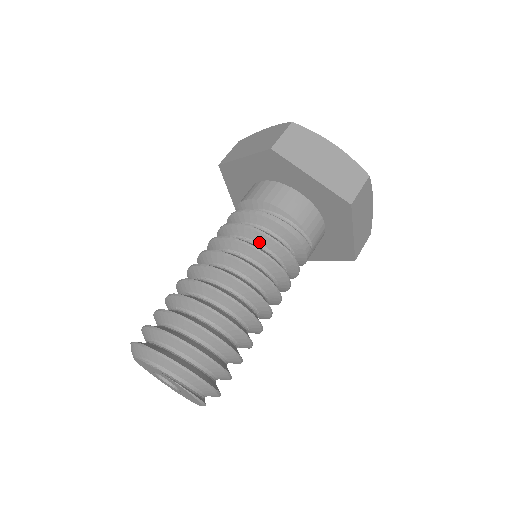
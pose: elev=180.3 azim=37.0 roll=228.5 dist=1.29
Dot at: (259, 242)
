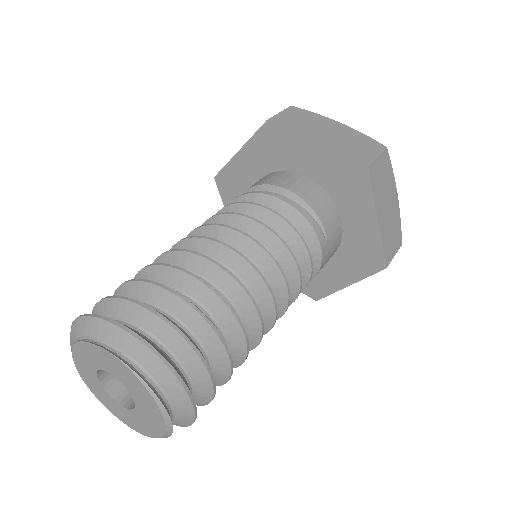
Dot at: occluded
